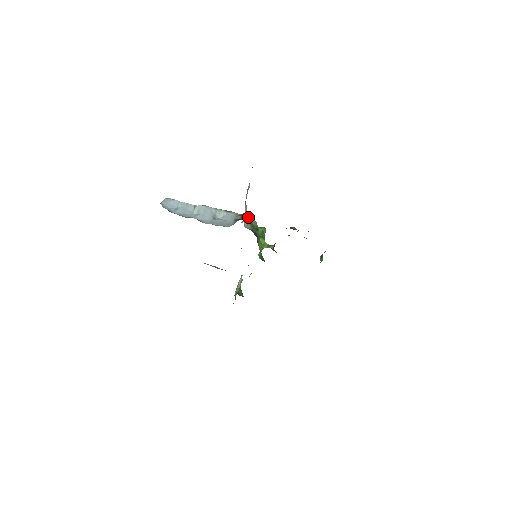
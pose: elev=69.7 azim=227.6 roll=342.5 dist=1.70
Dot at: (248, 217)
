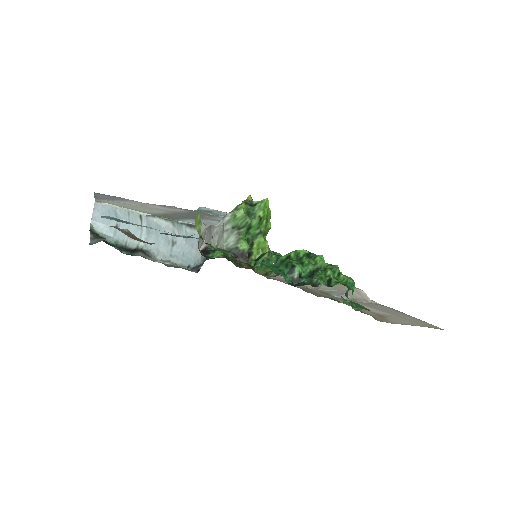
Dot at: (228, 220)
